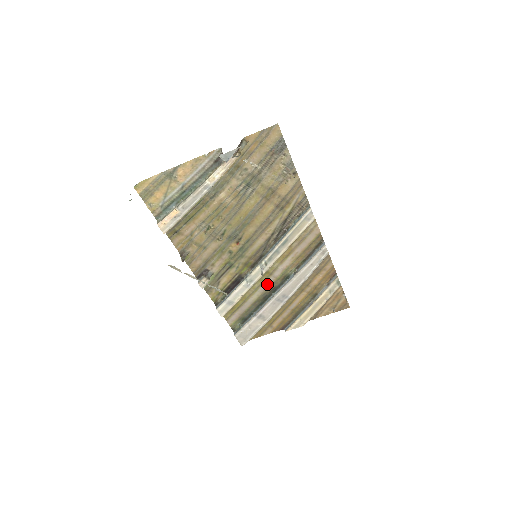
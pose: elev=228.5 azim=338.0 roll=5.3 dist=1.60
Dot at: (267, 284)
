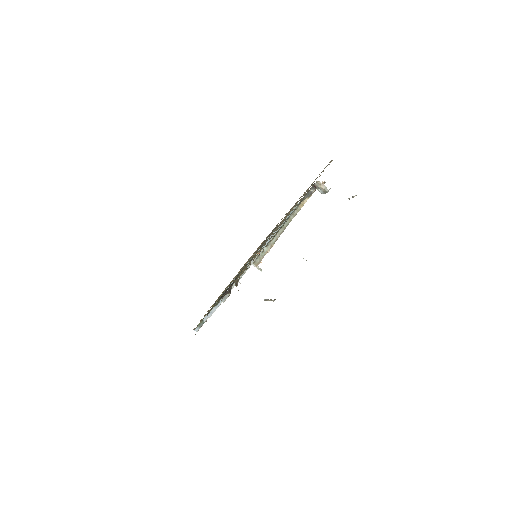
Dot at: occluded
